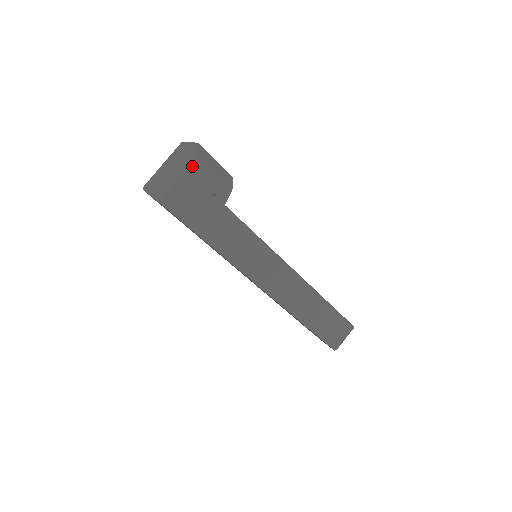
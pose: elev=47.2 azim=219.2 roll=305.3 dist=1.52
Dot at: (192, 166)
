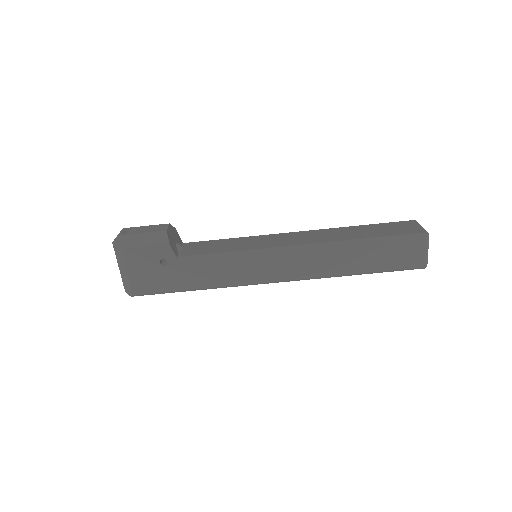
Dot at: (126, 258)
